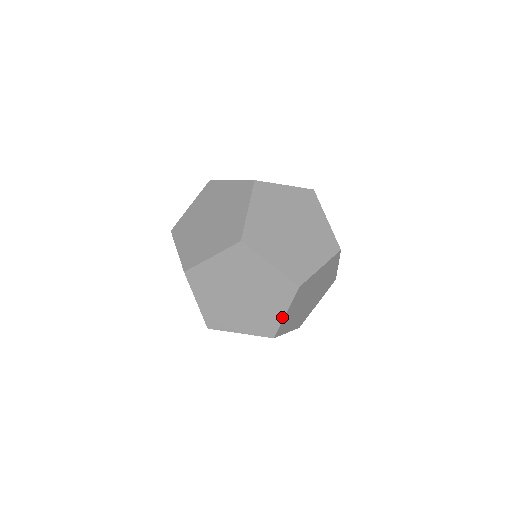
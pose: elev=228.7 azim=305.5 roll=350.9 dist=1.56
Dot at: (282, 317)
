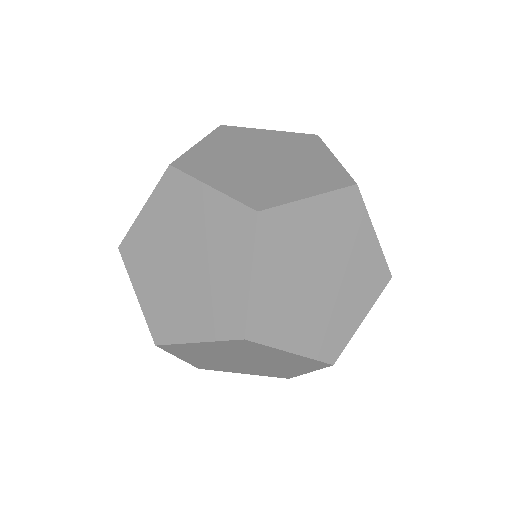
Dot at: (357, 326)
